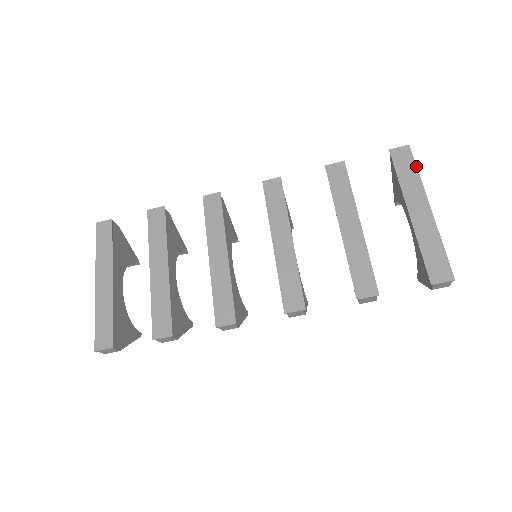
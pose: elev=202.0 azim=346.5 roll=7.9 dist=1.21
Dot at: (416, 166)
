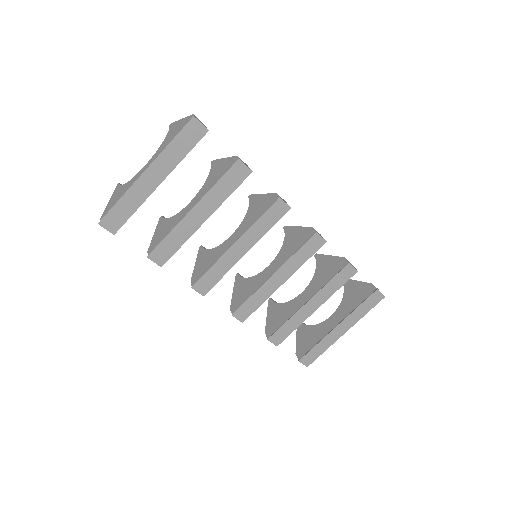
Dot at: occluded
